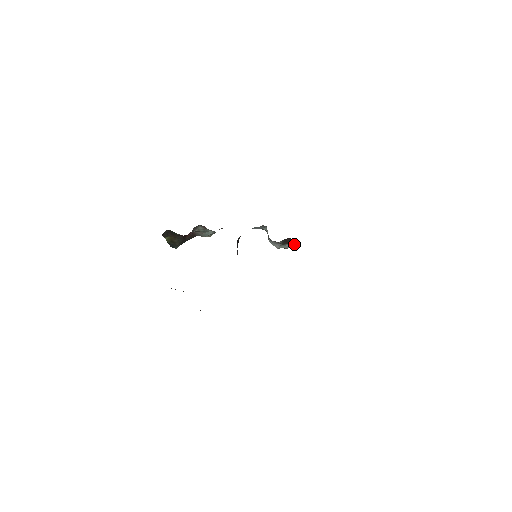
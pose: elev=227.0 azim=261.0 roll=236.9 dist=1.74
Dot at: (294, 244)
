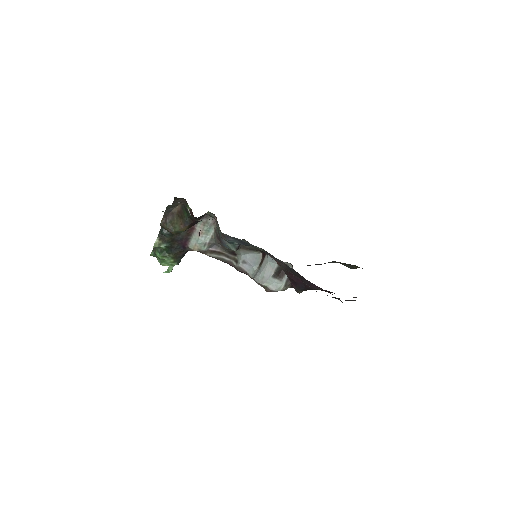
Dot at: (281, 286)
